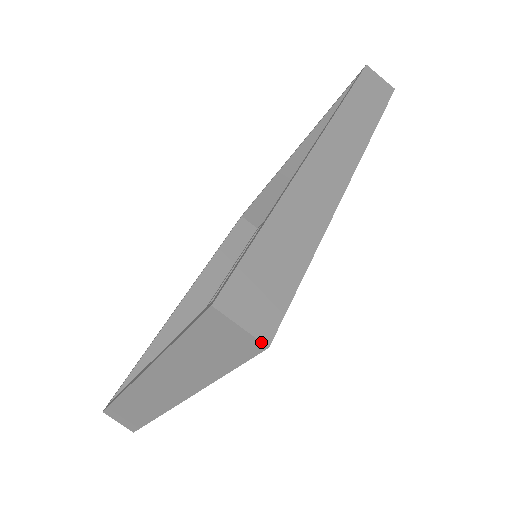
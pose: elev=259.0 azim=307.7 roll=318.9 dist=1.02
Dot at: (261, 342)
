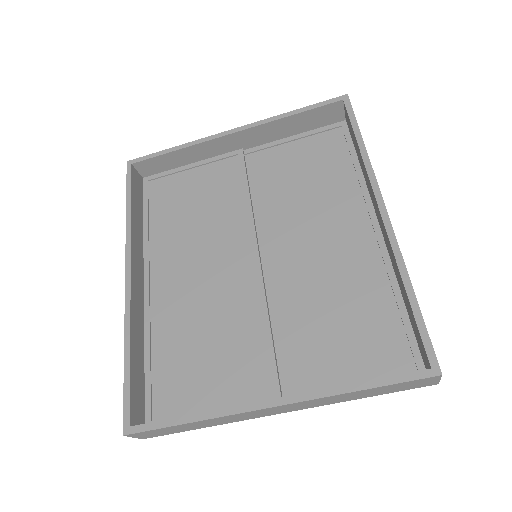
Dot at: occluded
